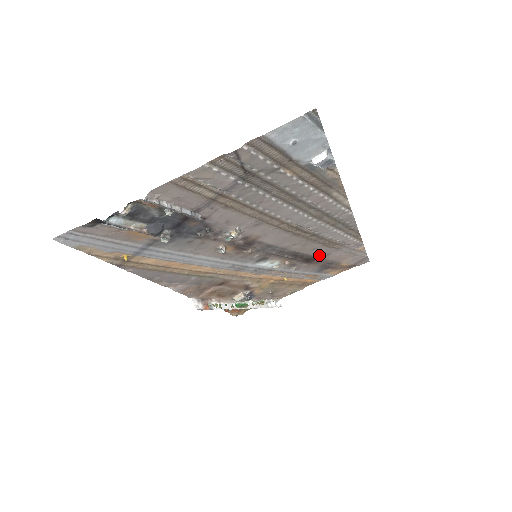
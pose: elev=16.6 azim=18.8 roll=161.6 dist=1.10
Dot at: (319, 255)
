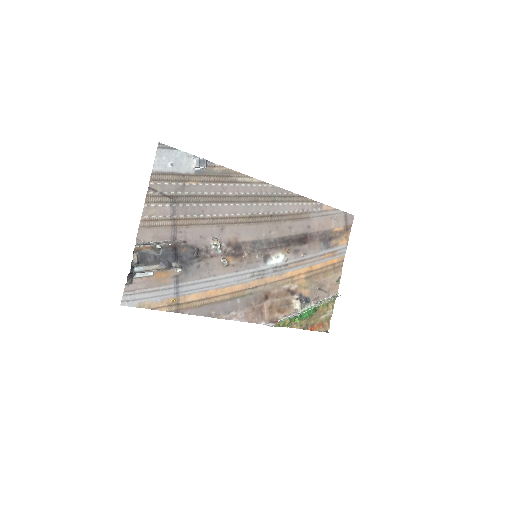
Dot at: (303, 231)
